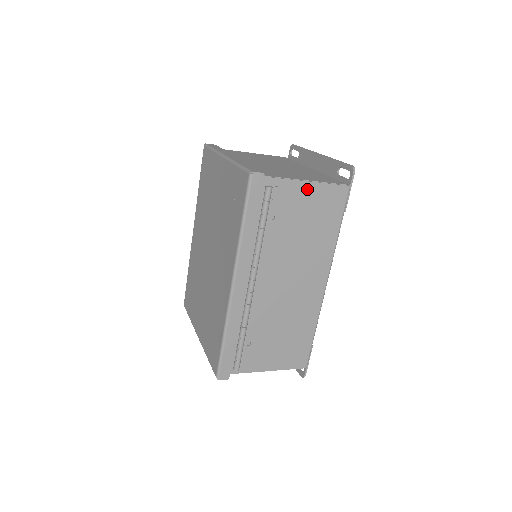
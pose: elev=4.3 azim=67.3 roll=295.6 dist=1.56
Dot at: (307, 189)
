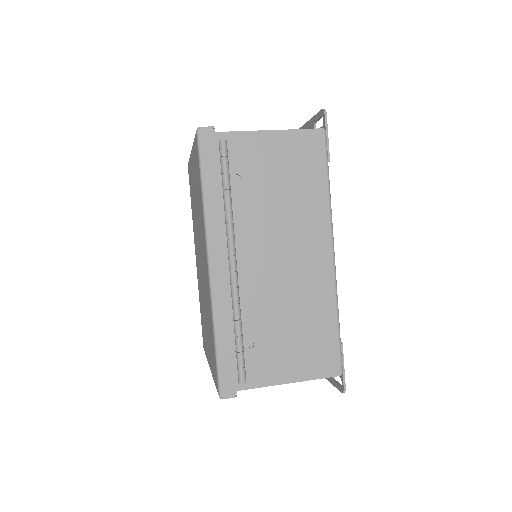
Dot at: (272, 139)
